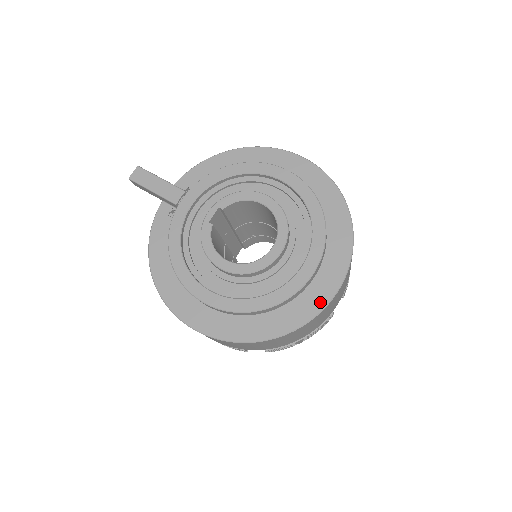
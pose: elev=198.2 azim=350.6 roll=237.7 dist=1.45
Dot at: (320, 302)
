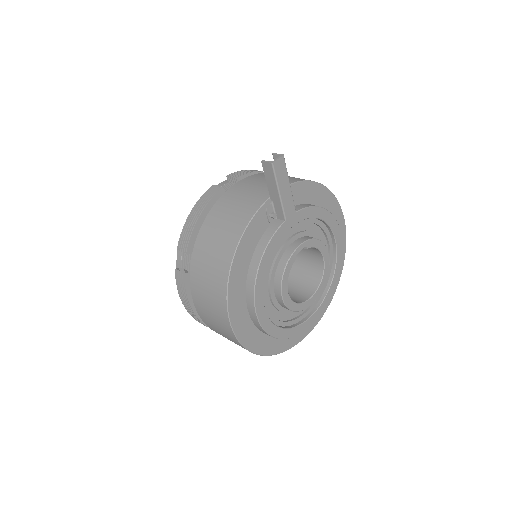
Dot at: (299, 339)
